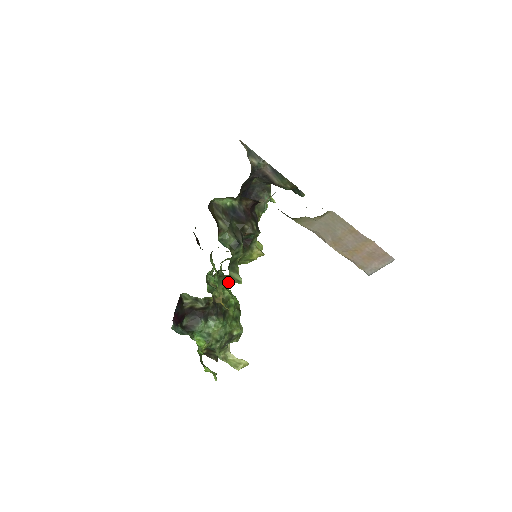
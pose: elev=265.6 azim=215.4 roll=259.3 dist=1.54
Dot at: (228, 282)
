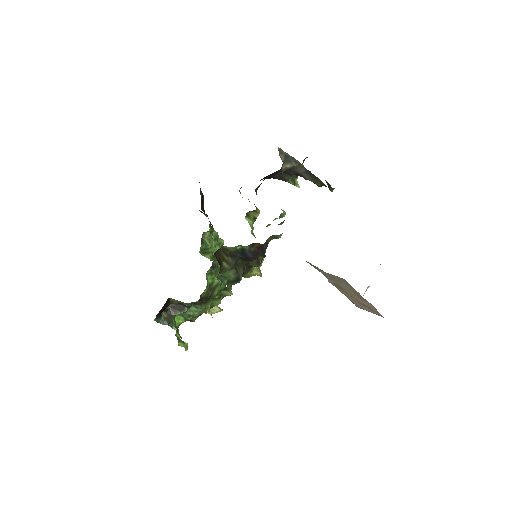
Dot at: (218, 299)
